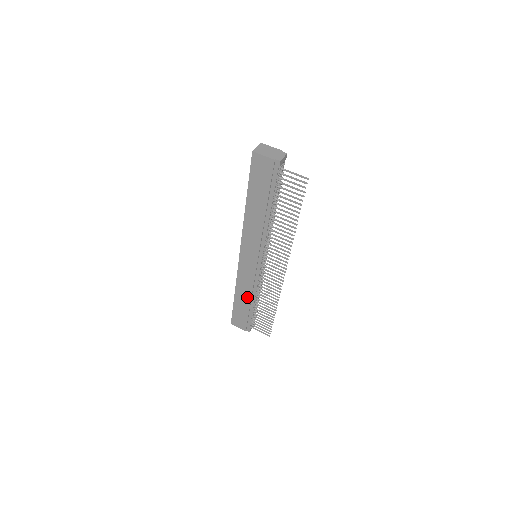
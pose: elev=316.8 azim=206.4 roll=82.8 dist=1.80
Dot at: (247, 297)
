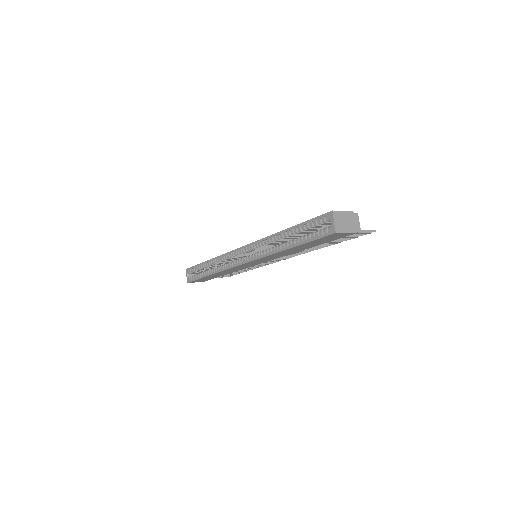
Dot at: occluded
